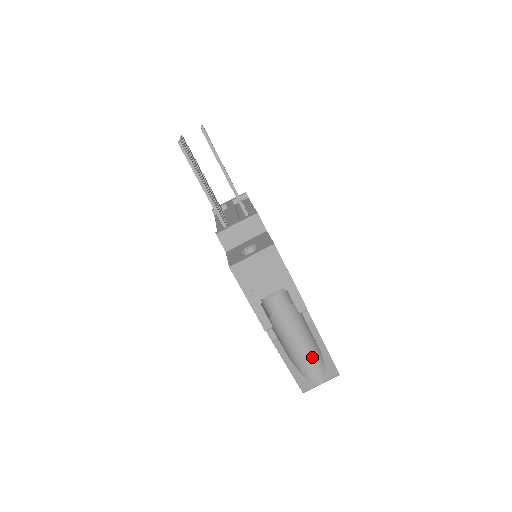
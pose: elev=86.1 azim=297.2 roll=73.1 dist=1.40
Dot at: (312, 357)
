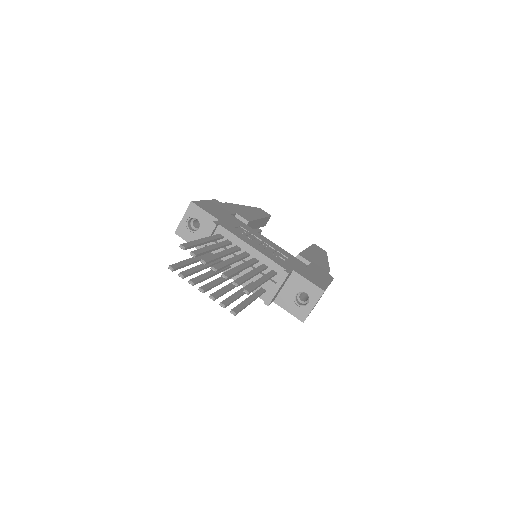
Dot at: occluded
